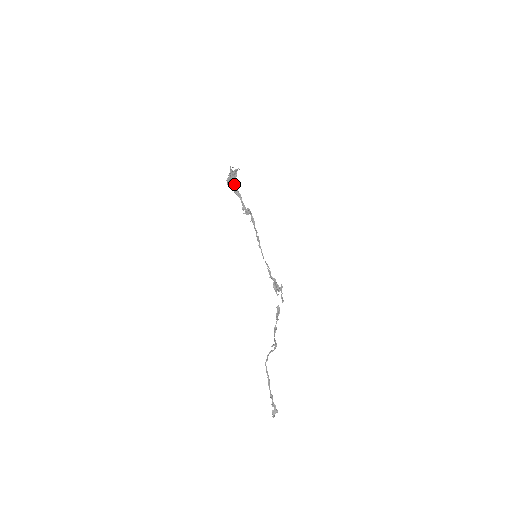
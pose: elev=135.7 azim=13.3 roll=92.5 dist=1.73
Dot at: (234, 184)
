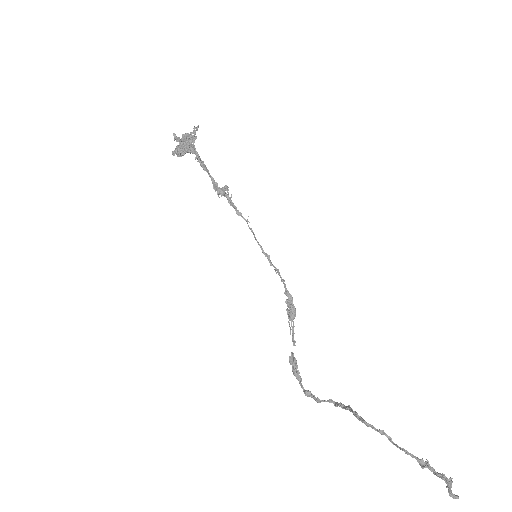
Dot at: (195, 150)
